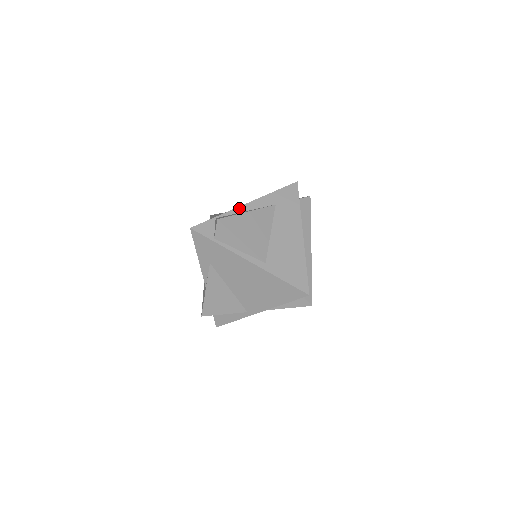
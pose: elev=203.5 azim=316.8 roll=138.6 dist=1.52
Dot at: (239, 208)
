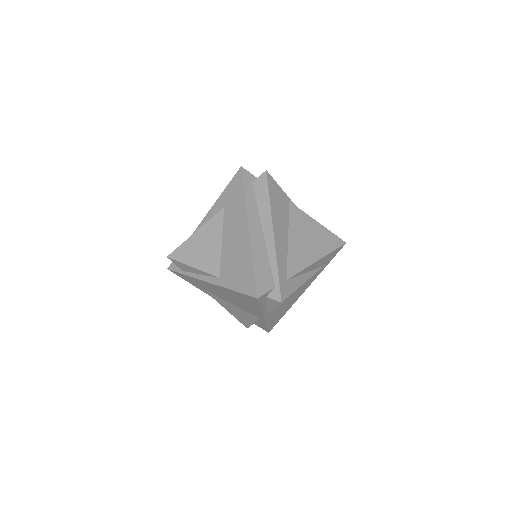
Dot at: (197, 229)
